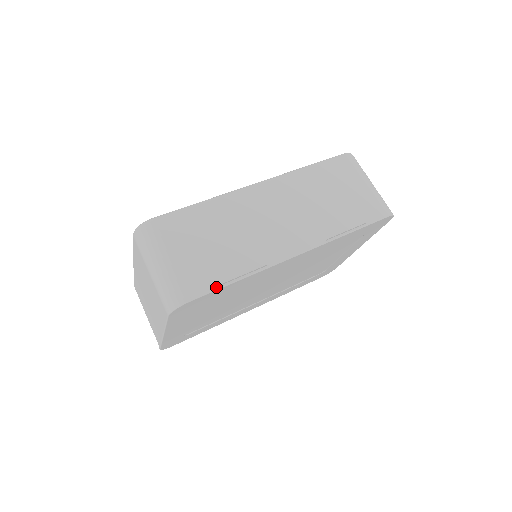
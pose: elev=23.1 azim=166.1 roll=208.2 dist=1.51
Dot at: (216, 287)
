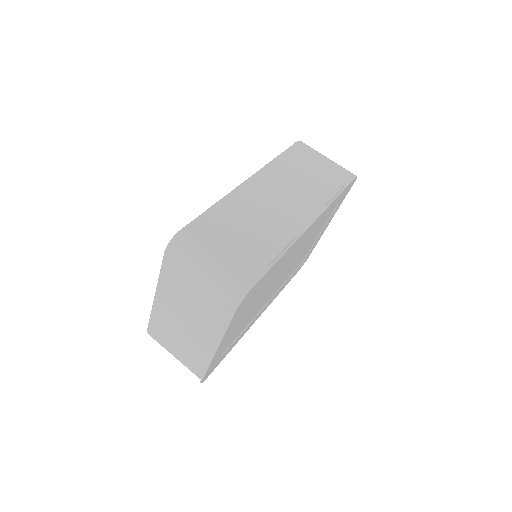
Dot at: (267, 268)
